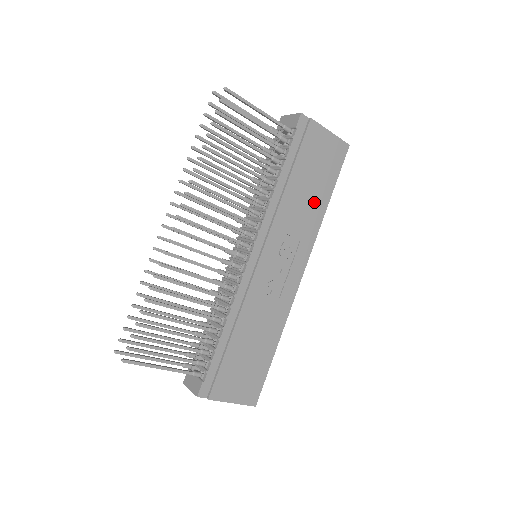
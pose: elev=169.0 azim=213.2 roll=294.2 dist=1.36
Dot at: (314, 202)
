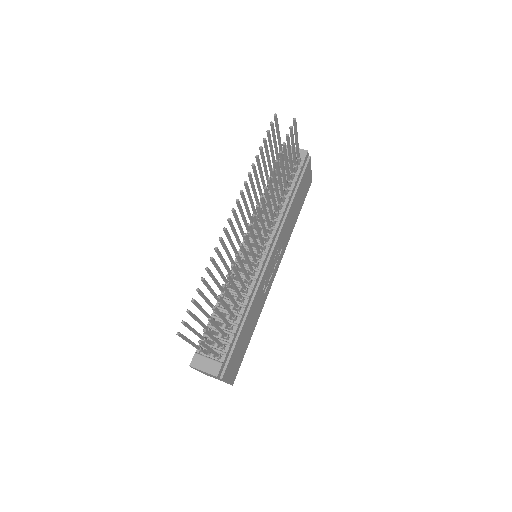
Dot at: (293, 220)
